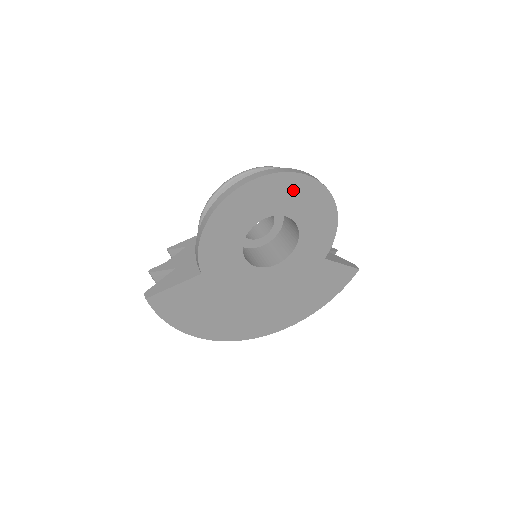
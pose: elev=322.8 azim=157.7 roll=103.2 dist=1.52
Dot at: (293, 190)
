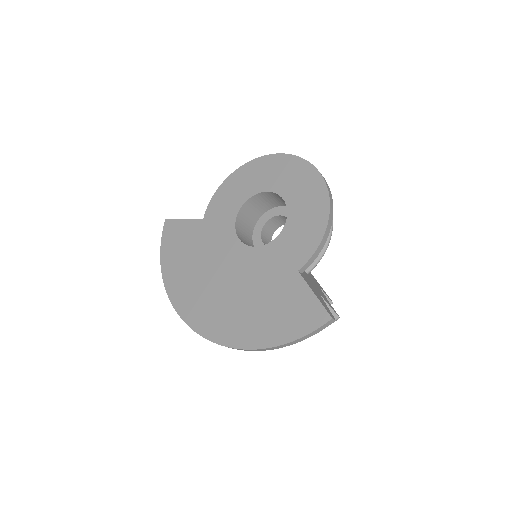
Dot at: (298, 175)
